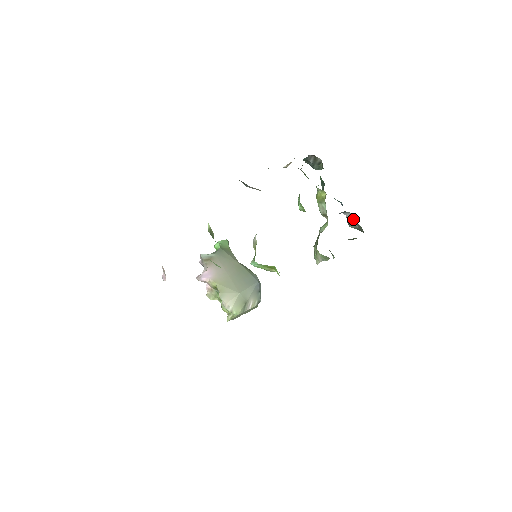
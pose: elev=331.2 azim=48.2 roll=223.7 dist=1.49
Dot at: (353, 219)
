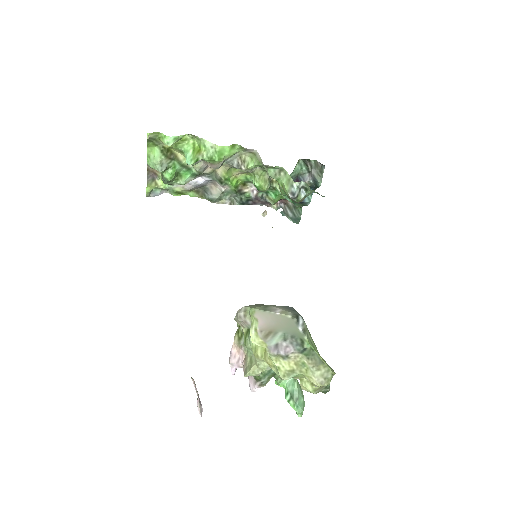
Dot at: (311, 172)
